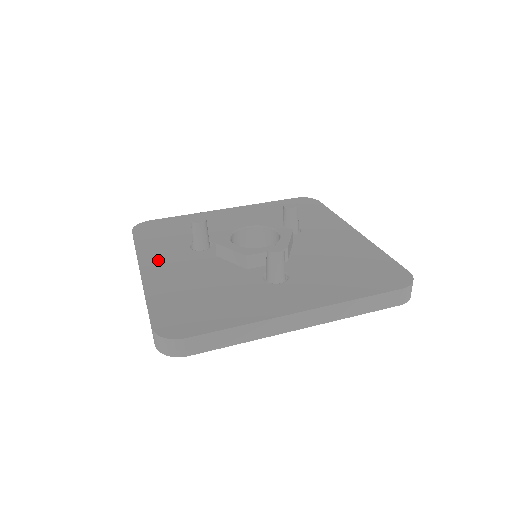
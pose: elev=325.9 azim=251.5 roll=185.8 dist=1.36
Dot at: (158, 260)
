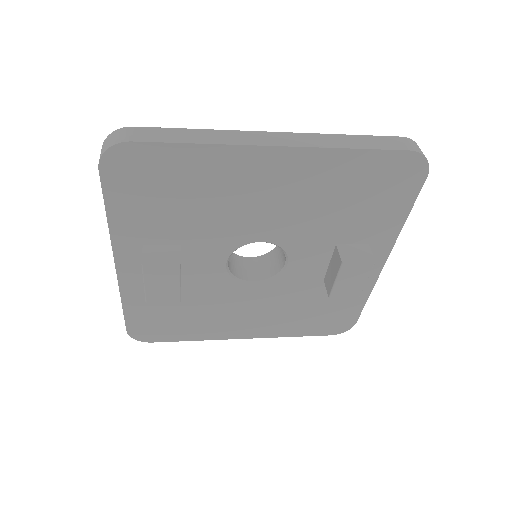
Dot at: occluded
